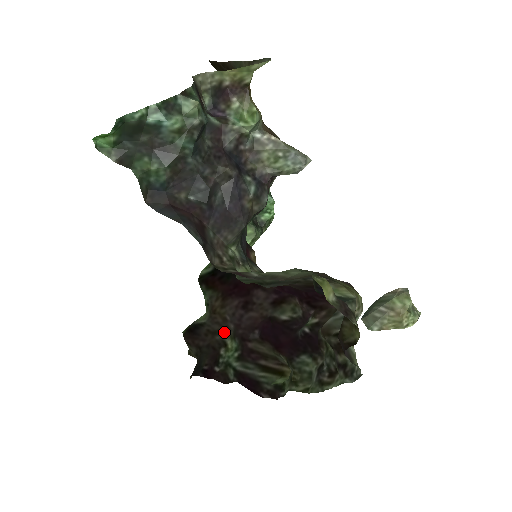
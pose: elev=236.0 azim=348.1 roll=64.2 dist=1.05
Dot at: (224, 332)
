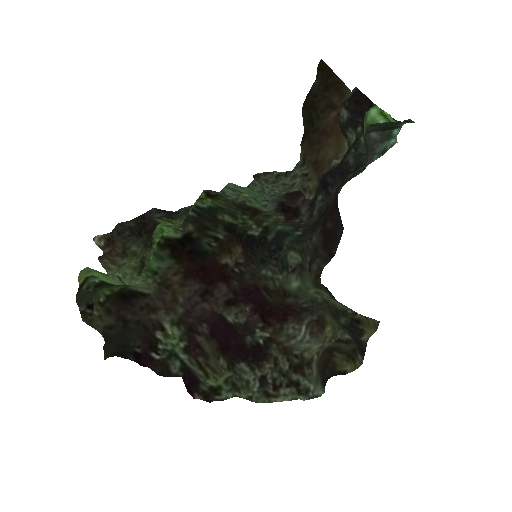
Dot at: (165, 313)
